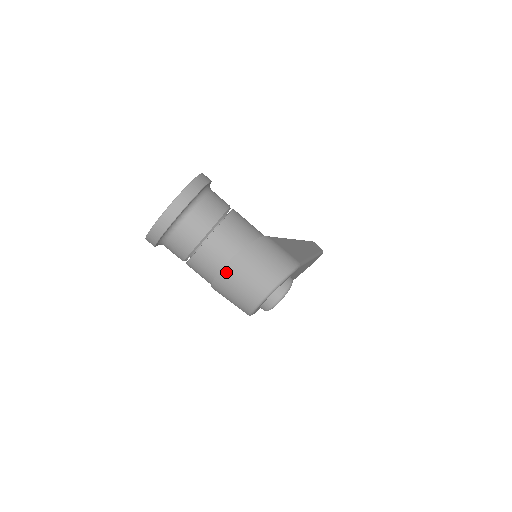
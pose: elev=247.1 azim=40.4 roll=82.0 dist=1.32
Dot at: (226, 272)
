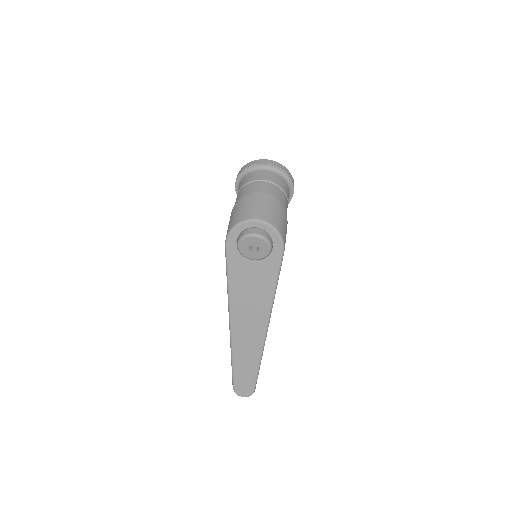
Dot at: (258, 195)
